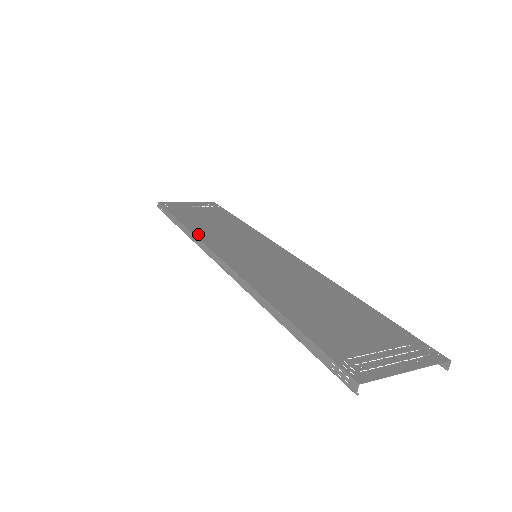
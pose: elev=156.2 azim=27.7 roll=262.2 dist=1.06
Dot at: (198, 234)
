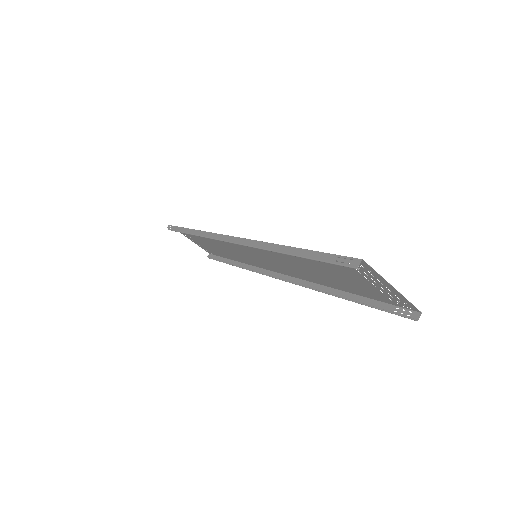
Dot at: occluded
